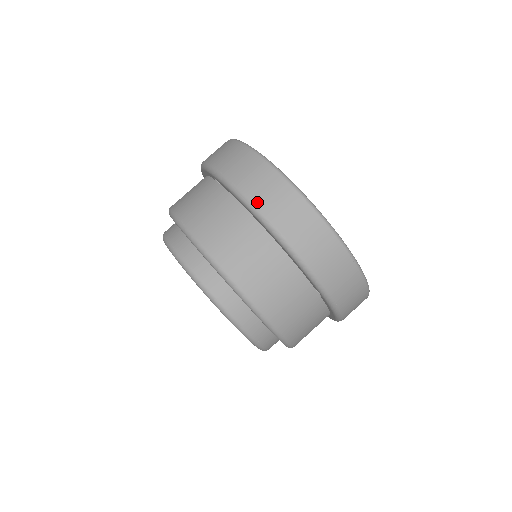
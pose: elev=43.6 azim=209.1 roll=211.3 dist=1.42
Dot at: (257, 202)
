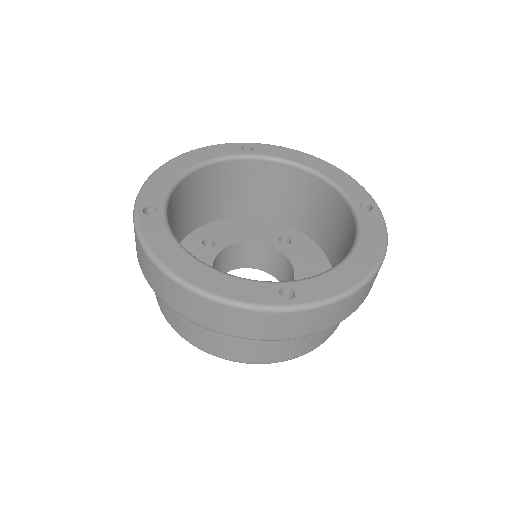
Dot at: (158, 293)
